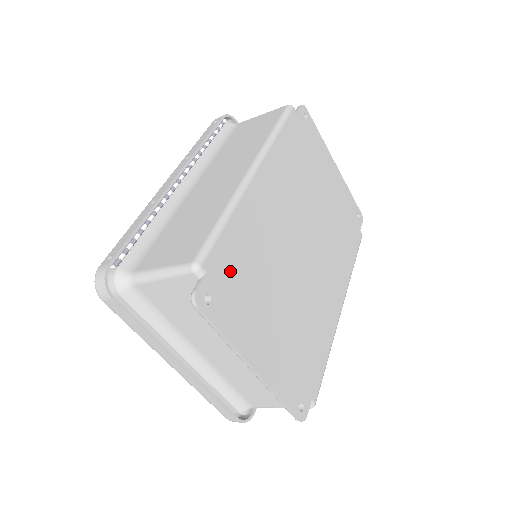
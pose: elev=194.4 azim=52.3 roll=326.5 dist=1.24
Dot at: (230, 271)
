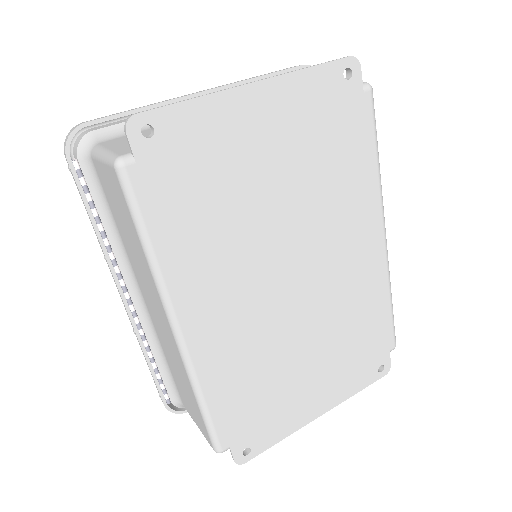
Dot at: (244, 417)
